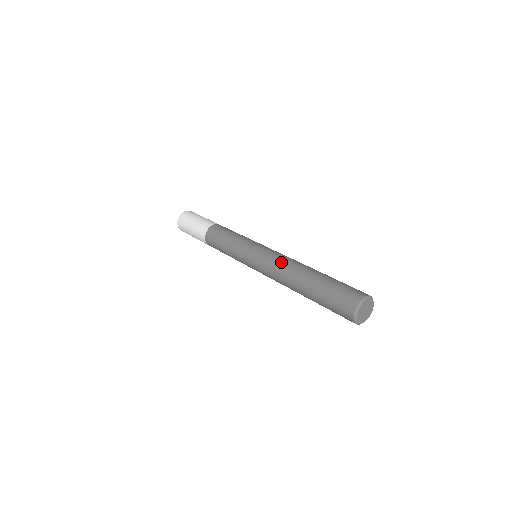
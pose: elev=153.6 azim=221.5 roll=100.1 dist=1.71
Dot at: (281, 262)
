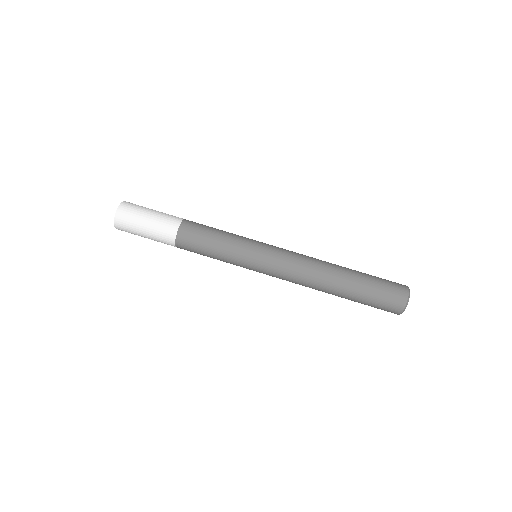
Dot at: (302, 276)
